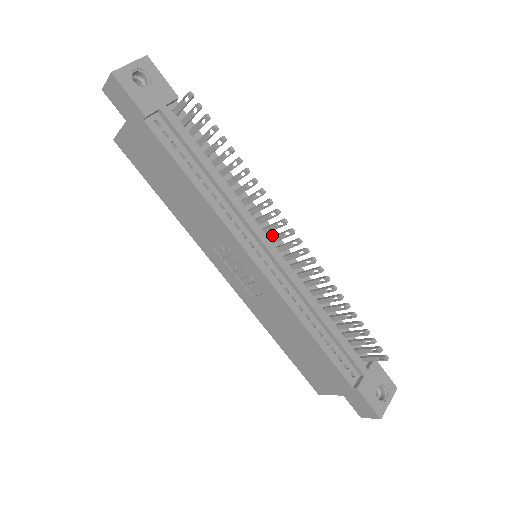
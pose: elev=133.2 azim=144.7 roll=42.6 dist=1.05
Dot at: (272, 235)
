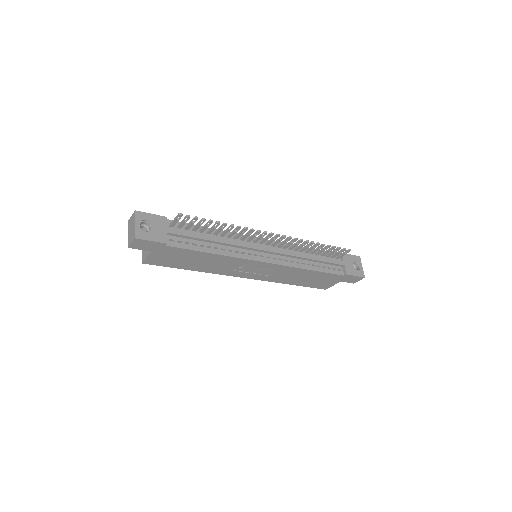
Dot at: (258, 241)
